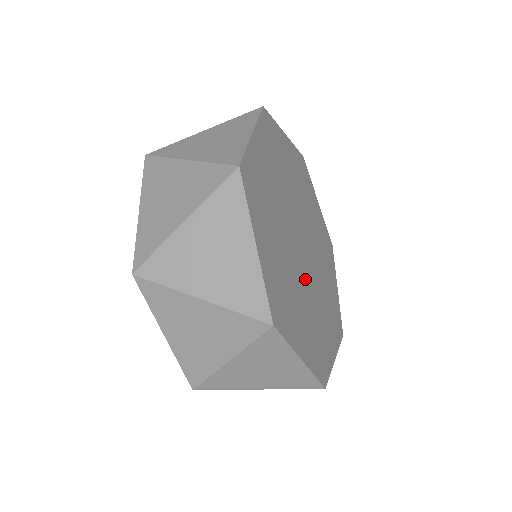
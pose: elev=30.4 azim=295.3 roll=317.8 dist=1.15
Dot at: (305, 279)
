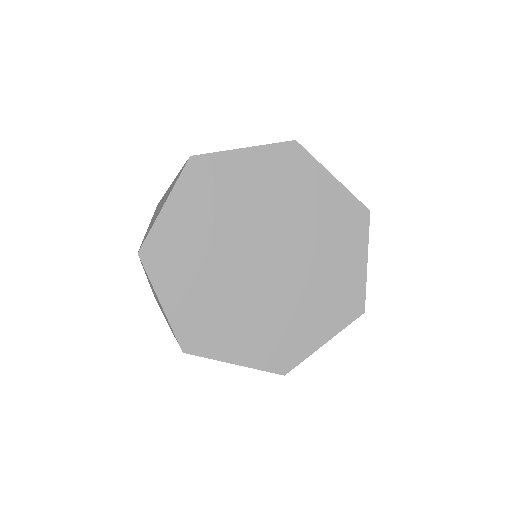
Dot at: (261, 291)
